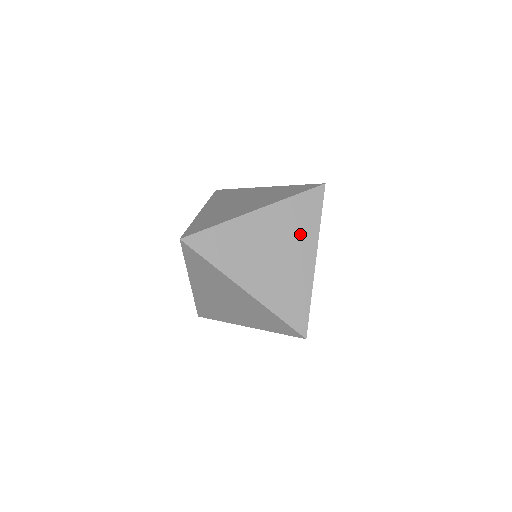
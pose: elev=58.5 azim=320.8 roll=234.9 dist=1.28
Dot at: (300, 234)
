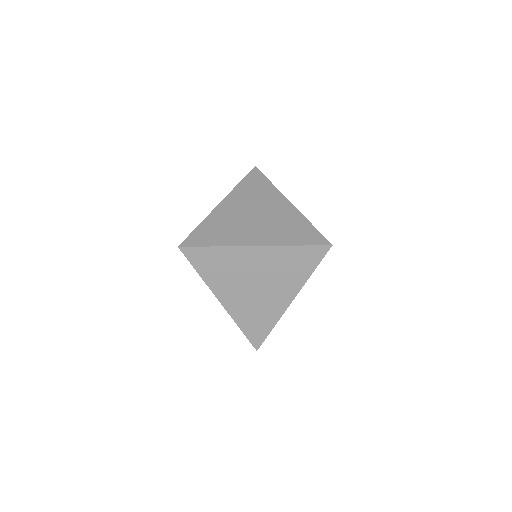
Dot at: (264, 196)
